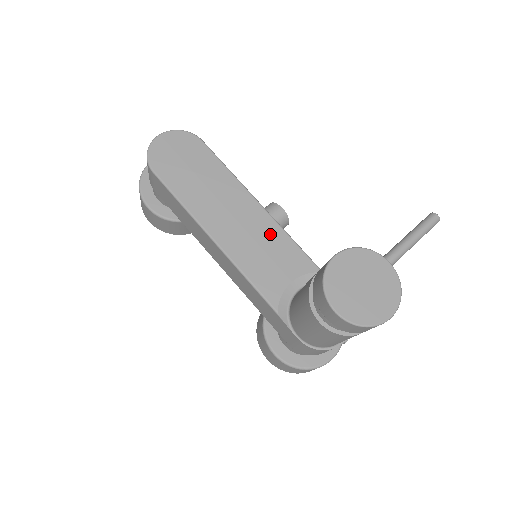
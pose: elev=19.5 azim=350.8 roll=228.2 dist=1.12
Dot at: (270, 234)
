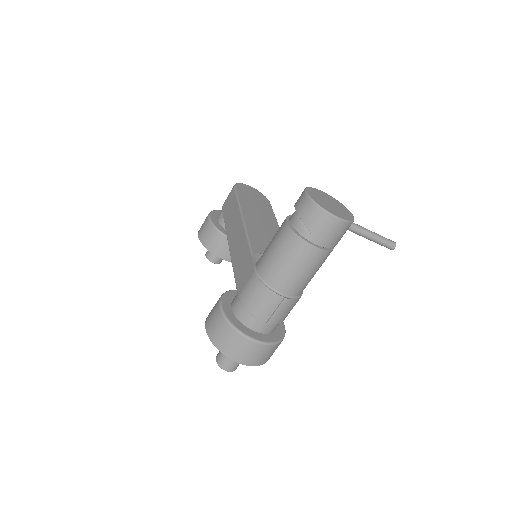
Dot at: occluded
